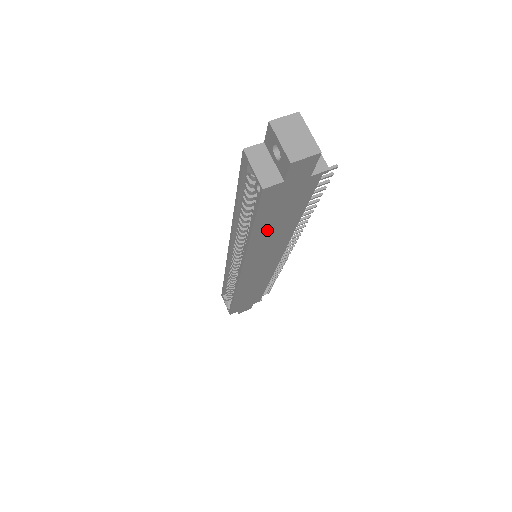
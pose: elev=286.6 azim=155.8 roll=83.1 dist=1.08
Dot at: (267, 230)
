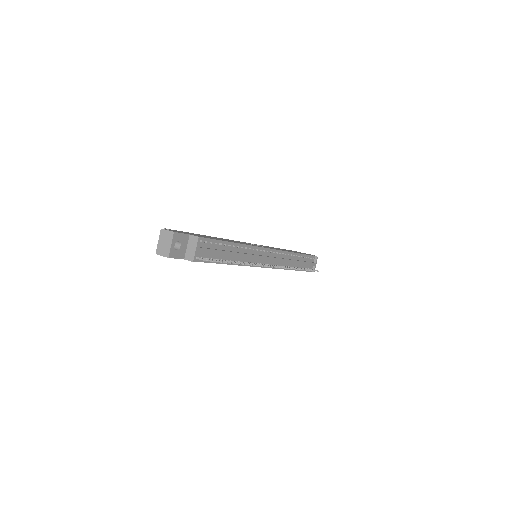
Dot at: occluded
